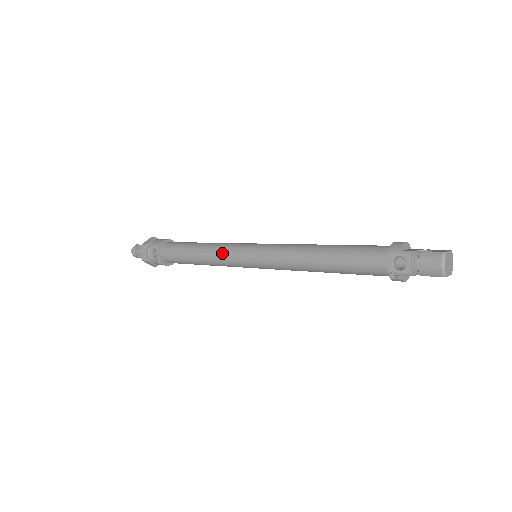
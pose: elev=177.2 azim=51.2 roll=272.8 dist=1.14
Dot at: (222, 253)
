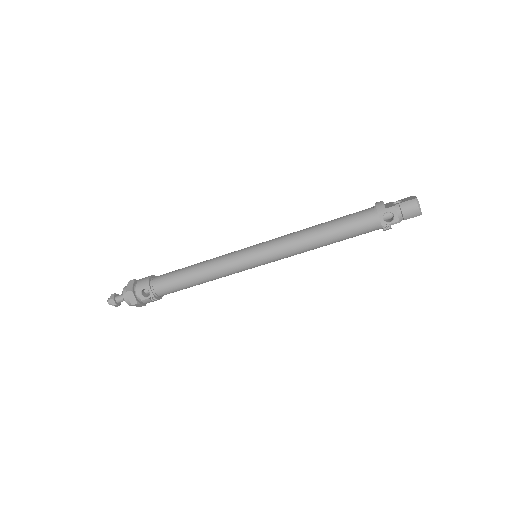
Dot at: (225, 265)
